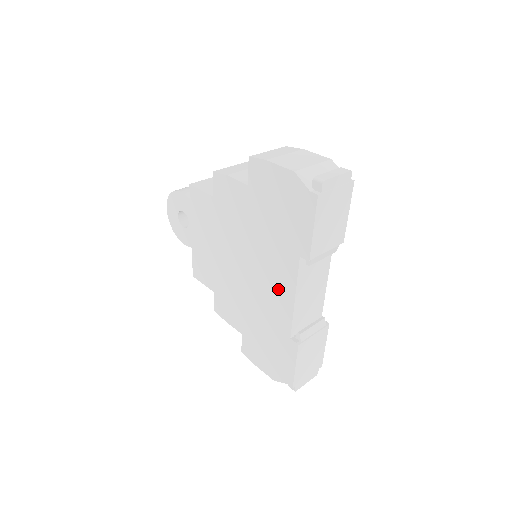
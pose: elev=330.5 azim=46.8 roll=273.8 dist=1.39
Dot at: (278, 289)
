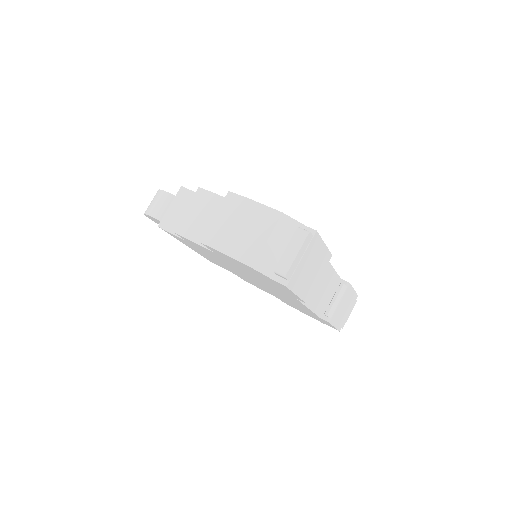
Dot at: occluded
